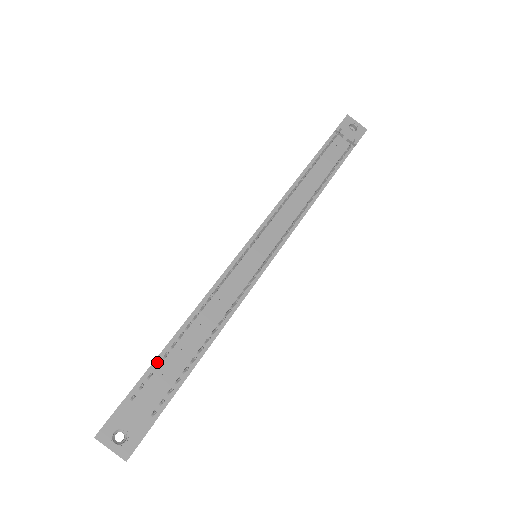
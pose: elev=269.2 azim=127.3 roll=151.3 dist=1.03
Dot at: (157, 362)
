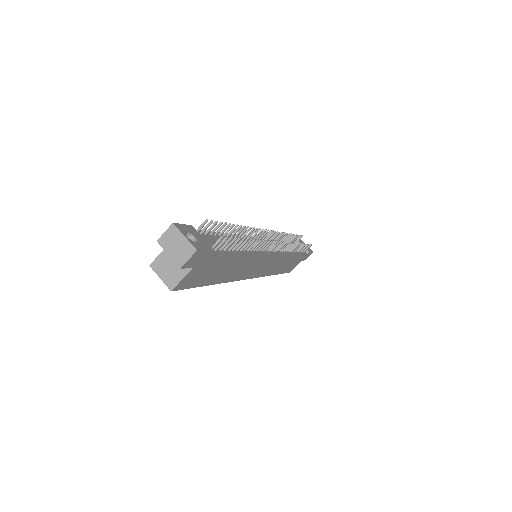
Dot at: (210, 233)
